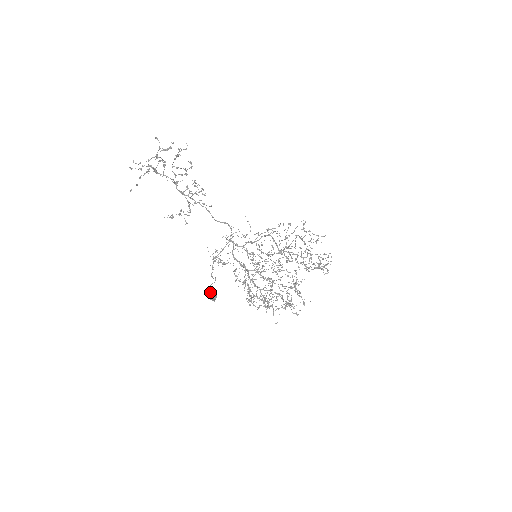
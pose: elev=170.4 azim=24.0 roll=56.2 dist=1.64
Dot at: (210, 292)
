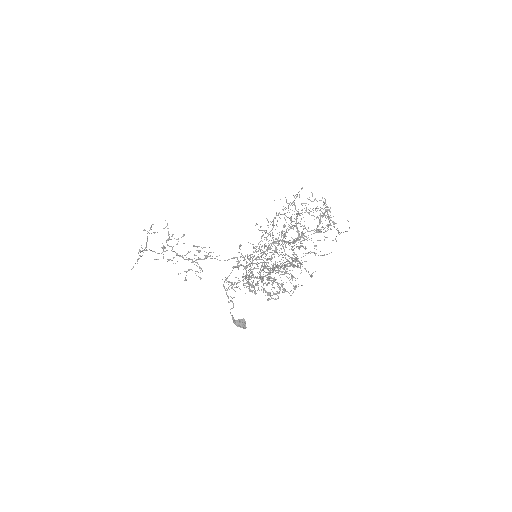
Dot at: (232, 317)
